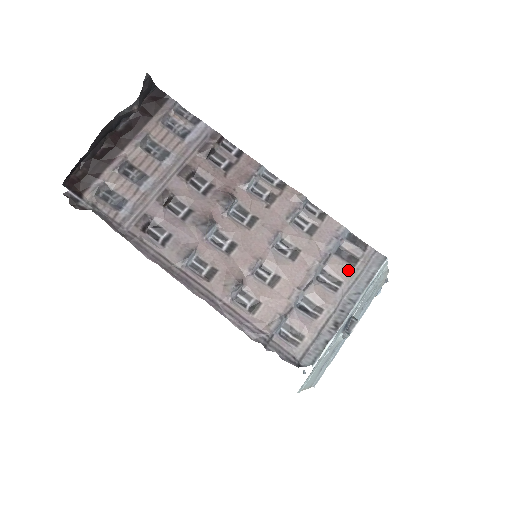
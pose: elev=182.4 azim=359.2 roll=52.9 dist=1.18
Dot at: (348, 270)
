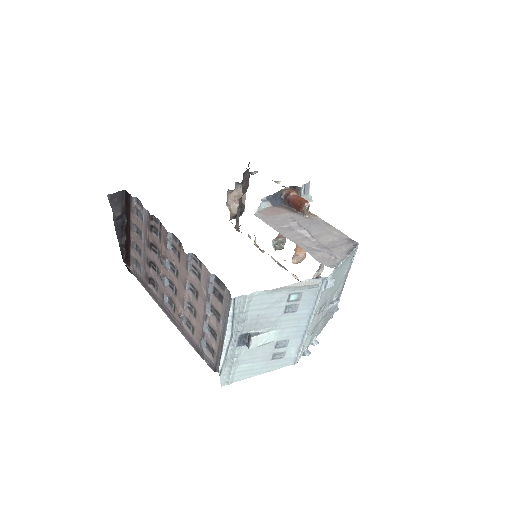
Dot at: (220, 306)
